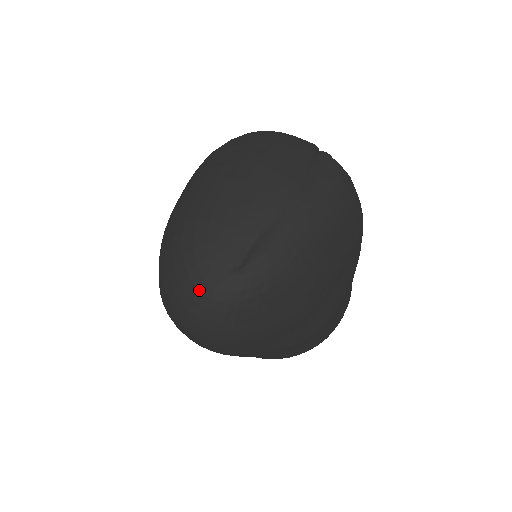
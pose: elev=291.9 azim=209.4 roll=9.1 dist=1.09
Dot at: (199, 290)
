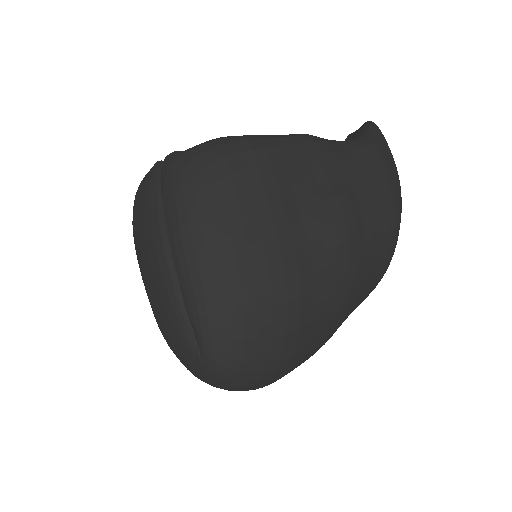
Dot at: (208, 383)
